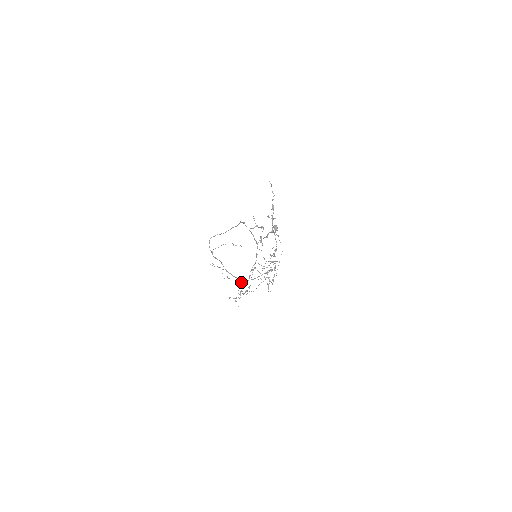
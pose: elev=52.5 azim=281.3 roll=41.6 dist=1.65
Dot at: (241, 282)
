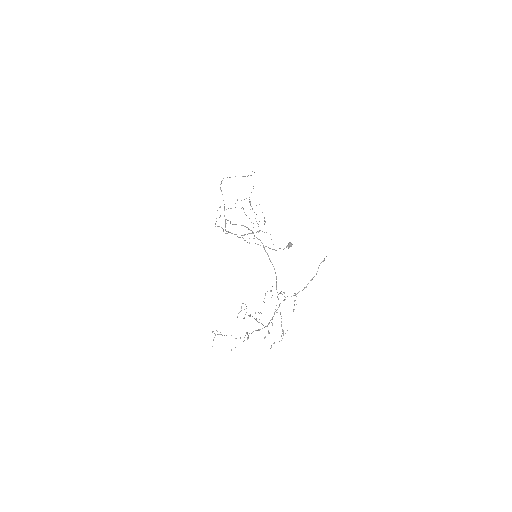
Dot at: (225, 230)
